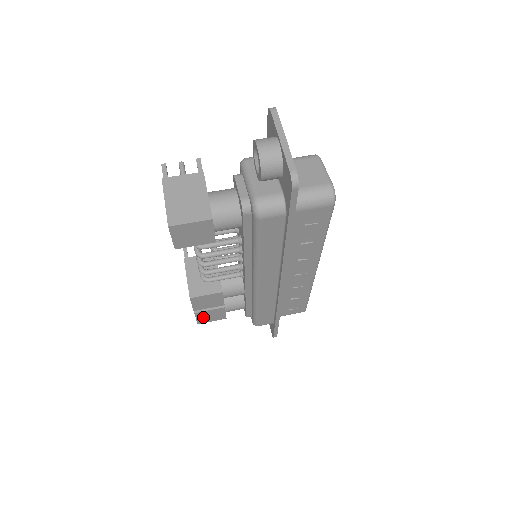
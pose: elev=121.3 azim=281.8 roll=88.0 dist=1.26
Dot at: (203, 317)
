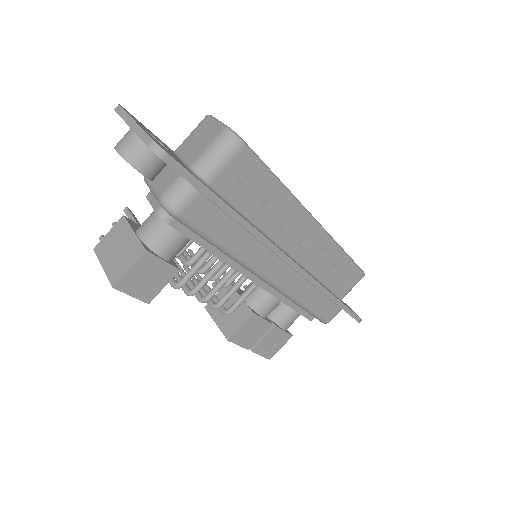
Dot at: (266, 350)
